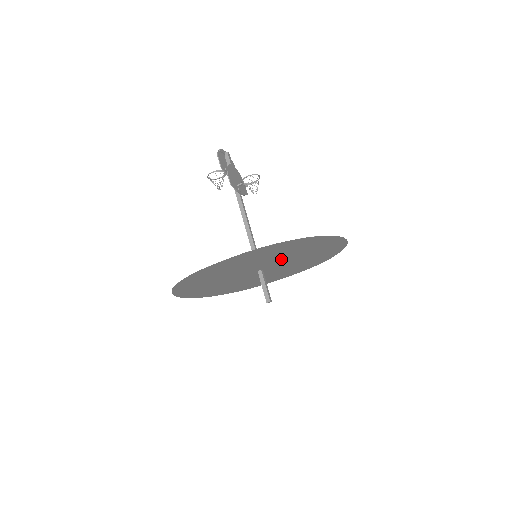
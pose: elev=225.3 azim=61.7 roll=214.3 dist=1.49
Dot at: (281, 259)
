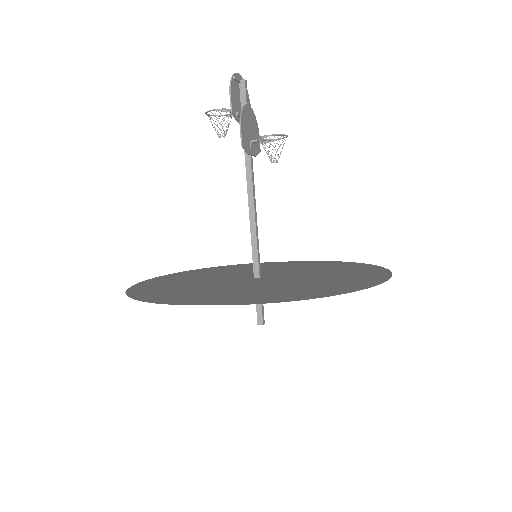
Dot at: (293, 279)
